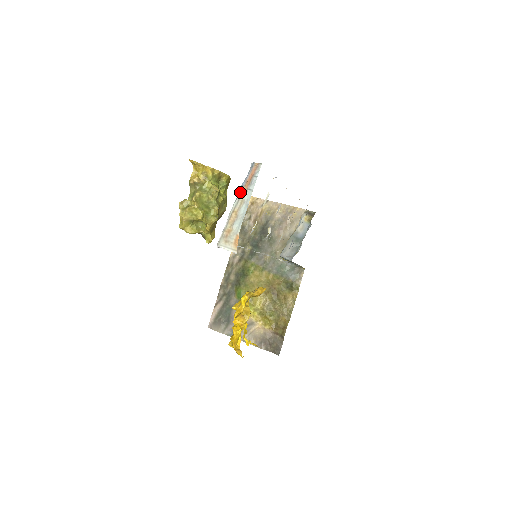
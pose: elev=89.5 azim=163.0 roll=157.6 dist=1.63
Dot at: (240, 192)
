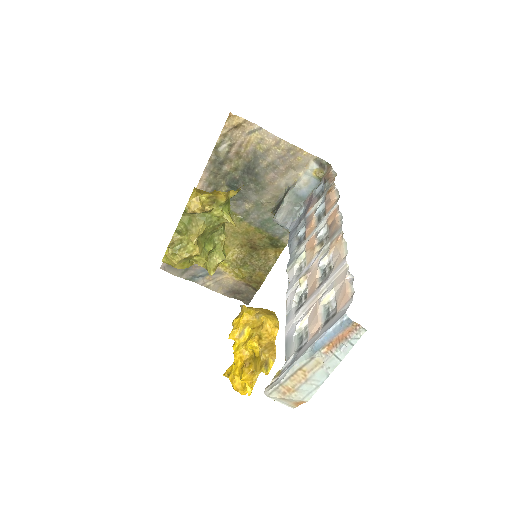
Dot at: (317, 350)
